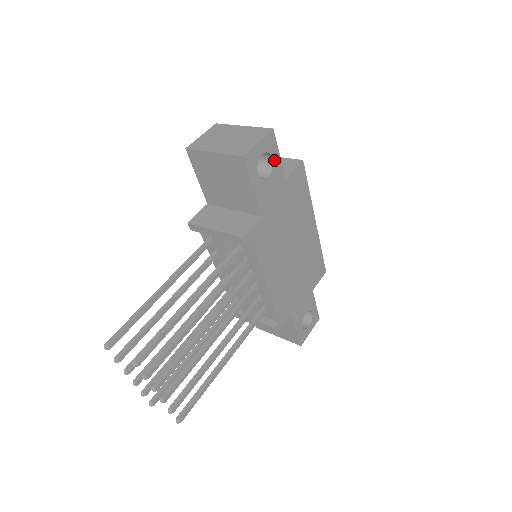
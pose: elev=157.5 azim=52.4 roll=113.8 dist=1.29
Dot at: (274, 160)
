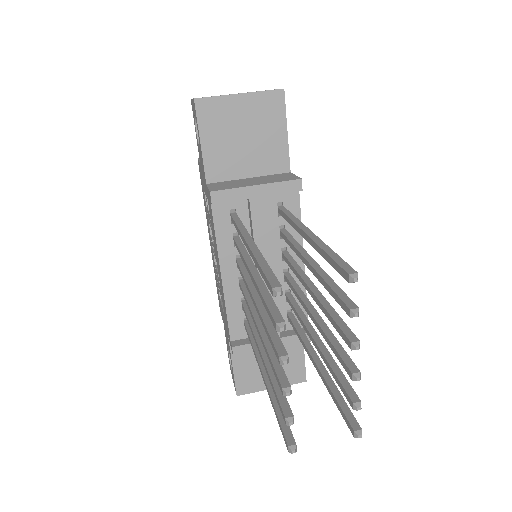
Dot at: occluded
